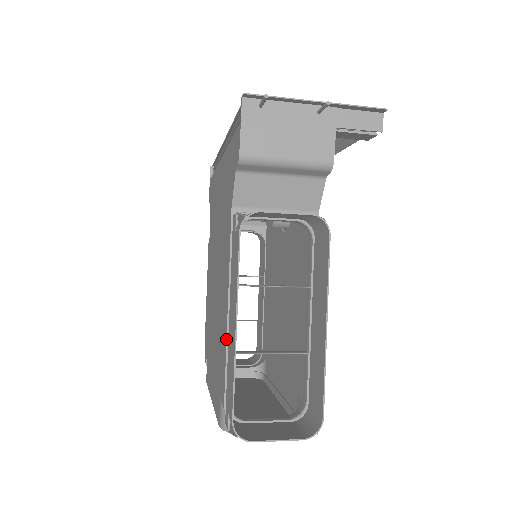
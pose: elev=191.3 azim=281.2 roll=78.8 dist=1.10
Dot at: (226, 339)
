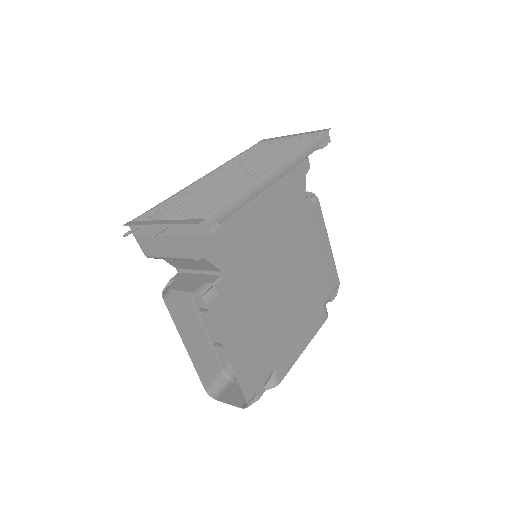
Dot at: (206, 339)
